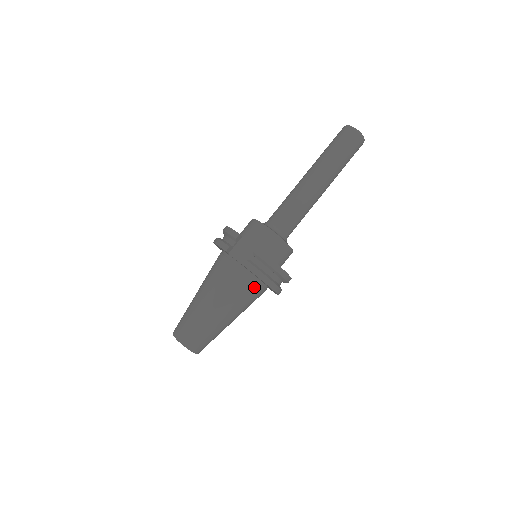
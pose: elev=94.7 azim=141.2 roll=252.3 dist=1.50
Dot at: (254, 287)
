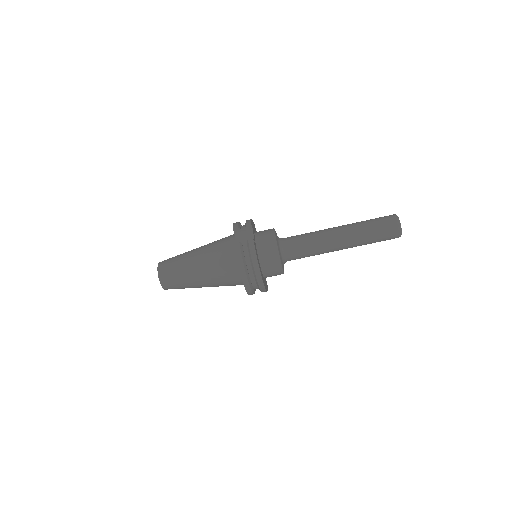
Dot at: (232, 269)
